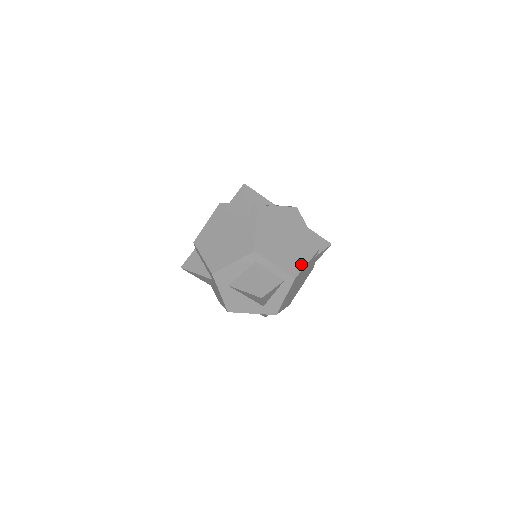
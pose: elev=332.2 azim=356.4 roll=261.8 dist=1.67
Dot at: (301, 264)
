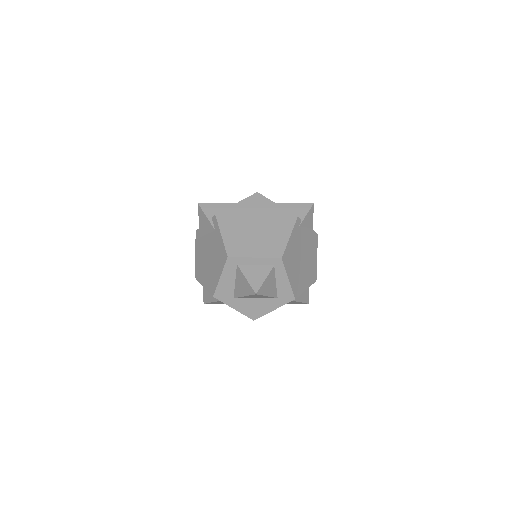
Dot at: (283, 241)
